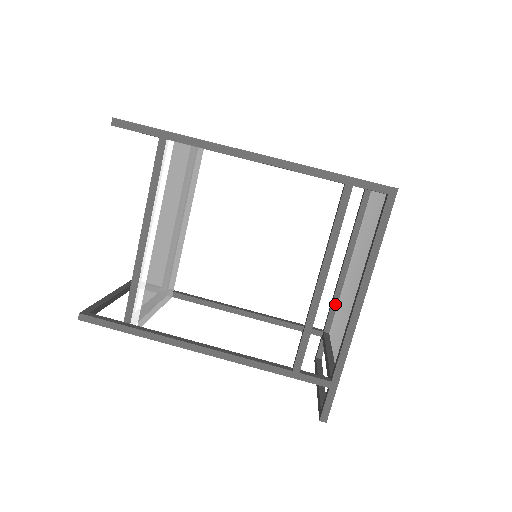
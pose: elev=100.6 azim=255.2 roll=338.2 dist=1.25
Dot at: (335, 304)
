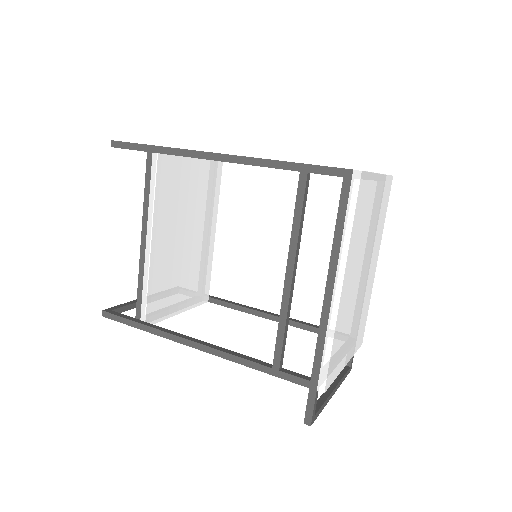
Dot at: occluded
